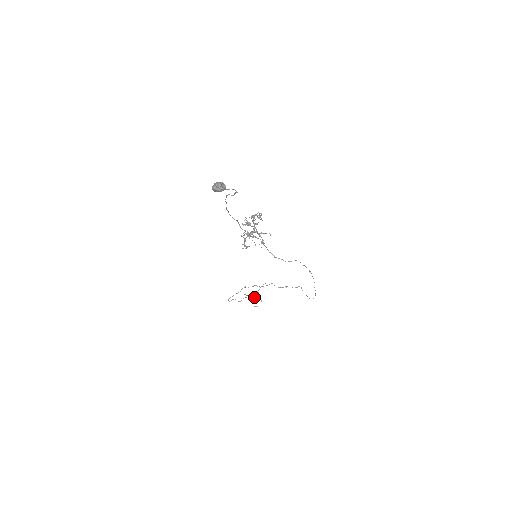
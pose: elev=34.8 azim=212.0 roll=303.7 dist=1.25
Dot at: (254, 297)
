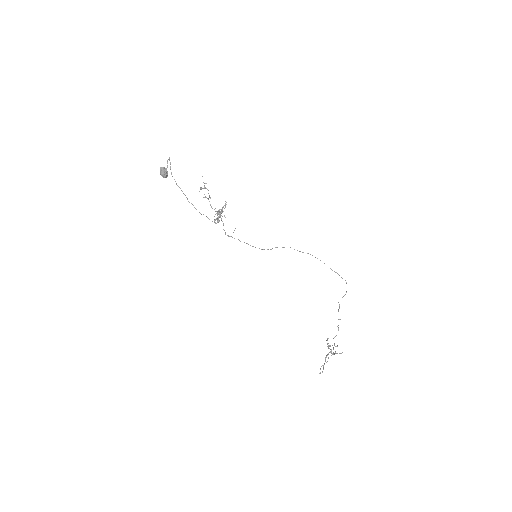
Dot at: (331, 351)
